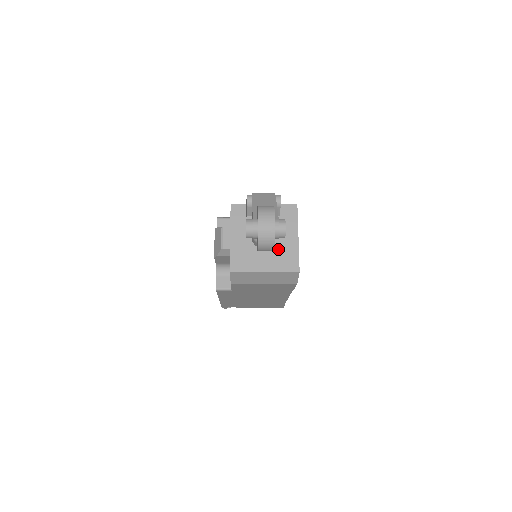
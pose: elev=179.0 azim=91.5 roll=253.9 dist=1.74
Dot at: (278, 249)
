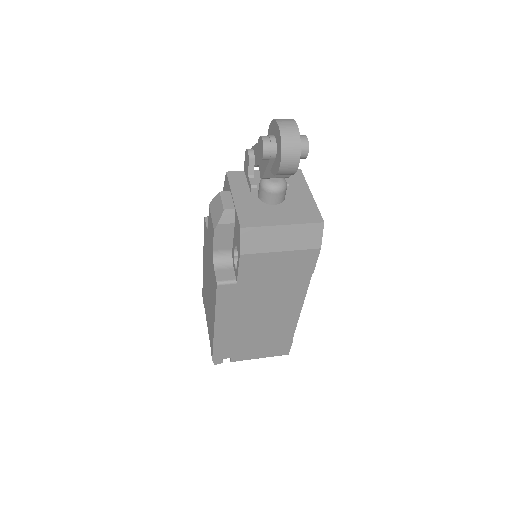
Dot at: (292, 204)
